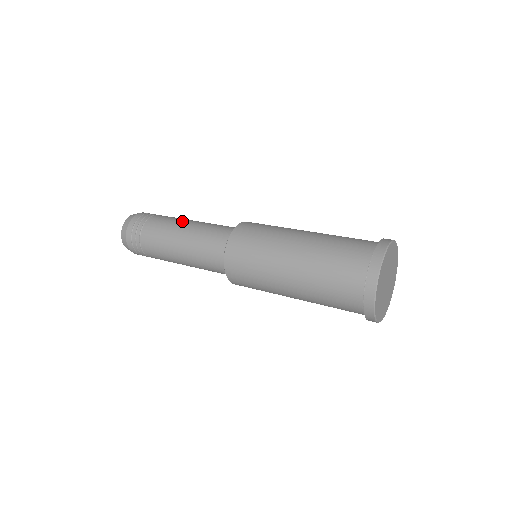
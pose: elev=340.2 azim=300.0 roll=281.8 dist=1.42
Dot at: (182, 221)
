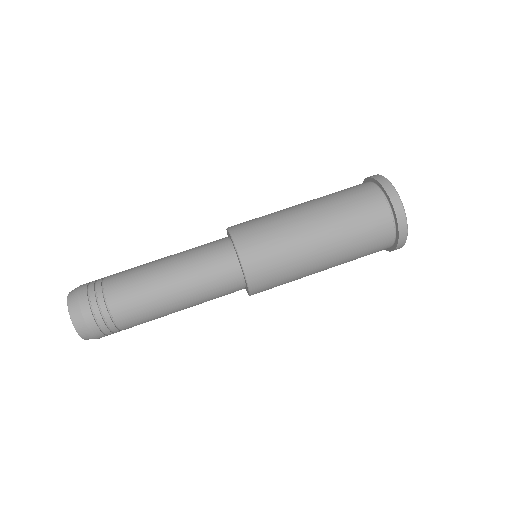
Dot at: (153, 271)
